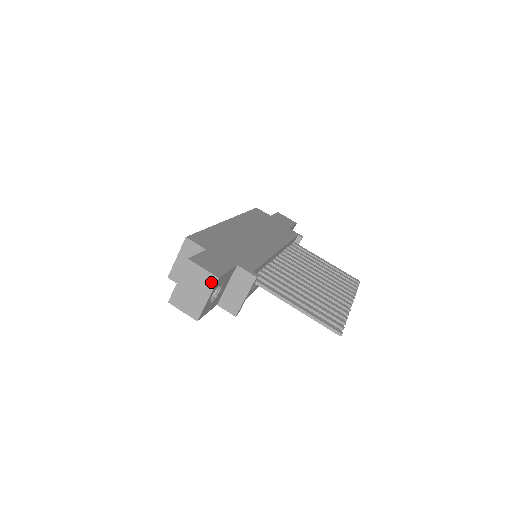
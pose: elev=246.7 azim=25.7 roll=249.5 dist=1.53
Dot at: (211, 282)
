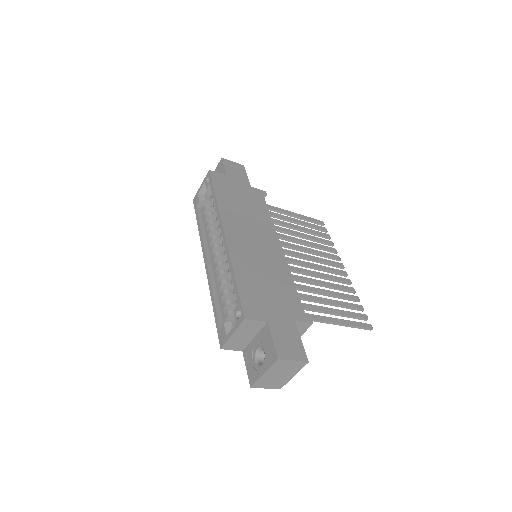
Dot at: (300, 366)
